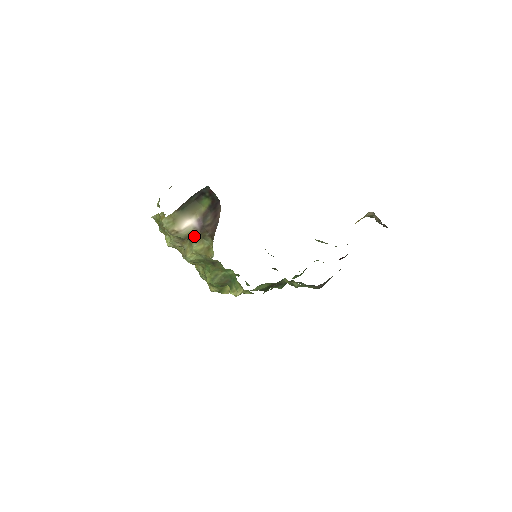
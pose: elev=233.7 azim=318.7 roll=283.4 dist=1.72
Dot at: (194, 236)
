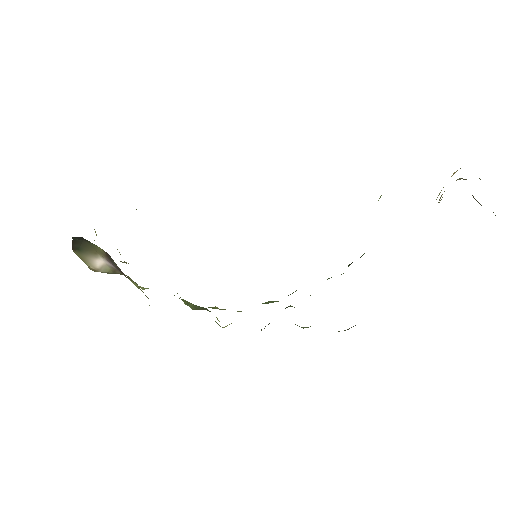
Dot at: occluded
